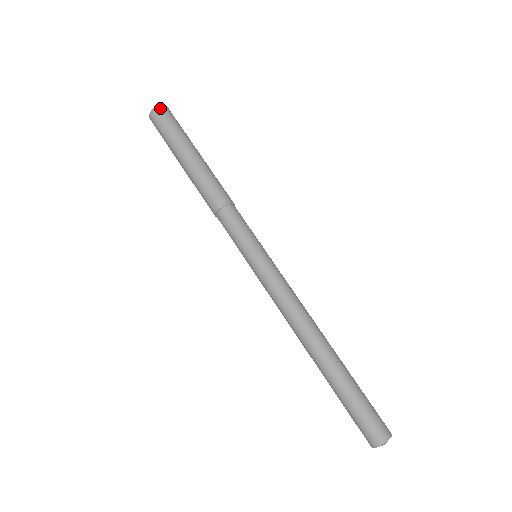
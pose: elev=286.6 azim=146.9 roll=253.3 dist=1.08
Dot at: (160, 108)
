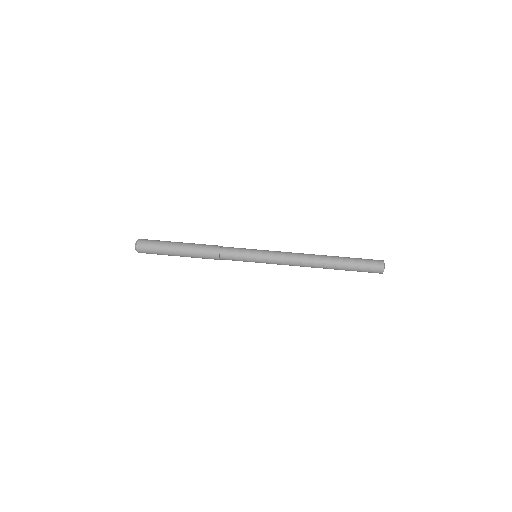
Dot at: (141, 239)
